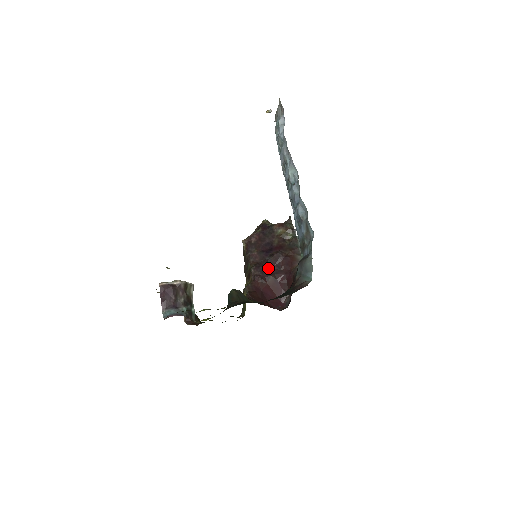
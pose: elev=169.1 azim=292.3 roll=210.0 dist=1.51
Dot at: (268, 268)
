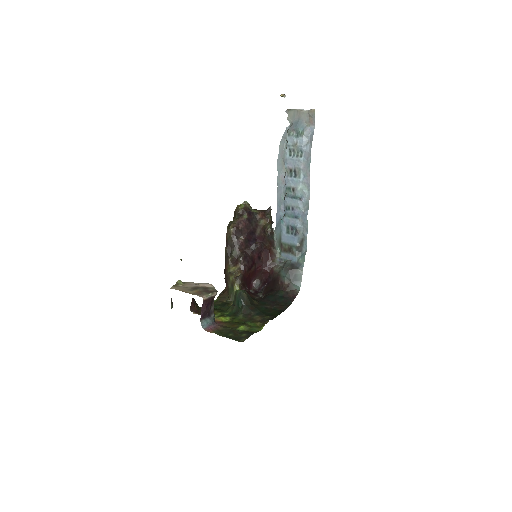
Dot at: (252, 258)
